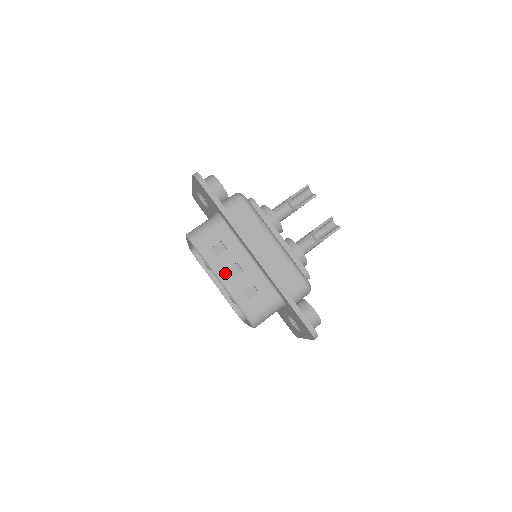
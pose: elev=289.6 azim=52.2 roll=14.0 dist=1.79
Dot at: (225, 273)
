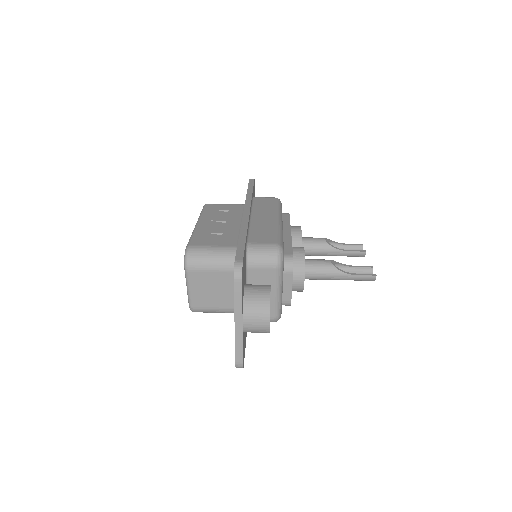
Dot at: (207, 221)
